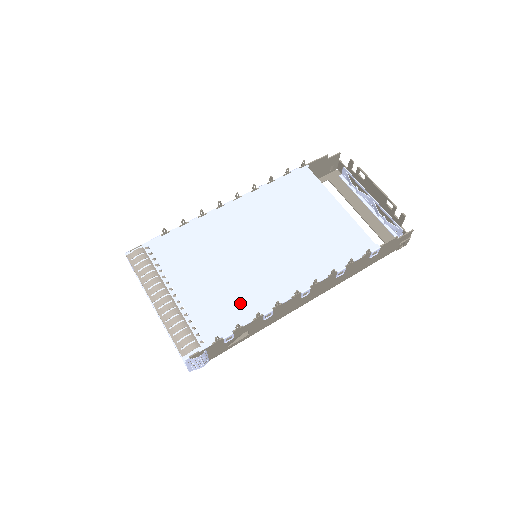
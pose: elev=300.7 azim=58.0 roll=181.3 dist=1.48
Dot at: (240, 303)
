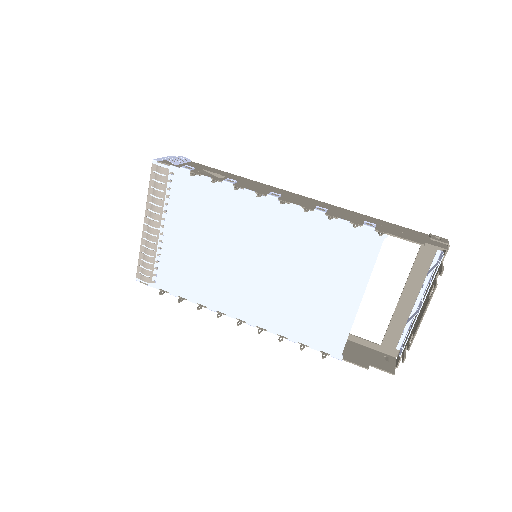
Dot at: (199, 285)
